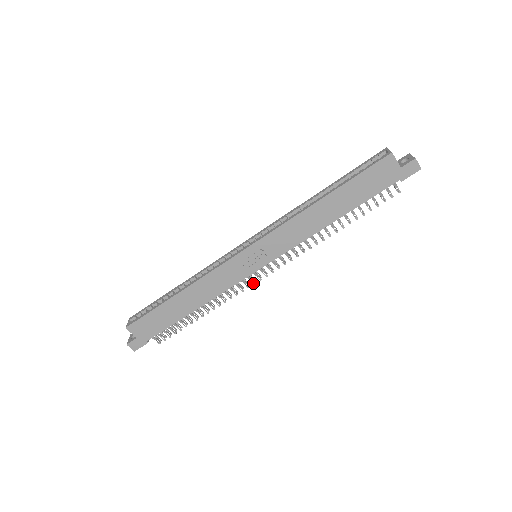
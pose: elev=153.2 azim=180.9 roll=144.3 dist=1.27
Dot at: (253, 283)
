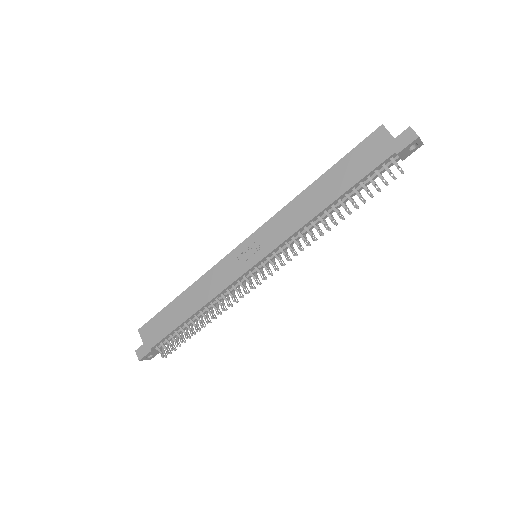
Dot at: (250, 287)
